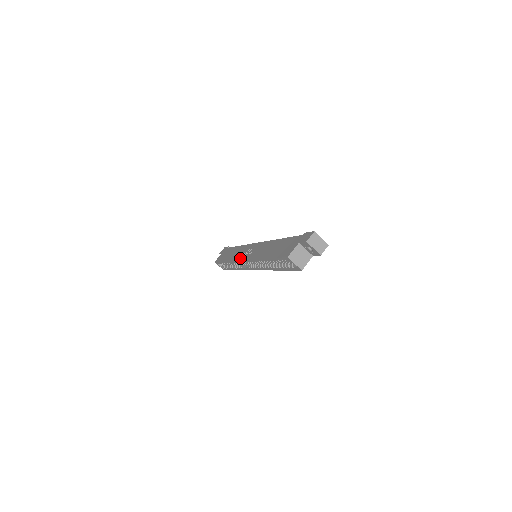
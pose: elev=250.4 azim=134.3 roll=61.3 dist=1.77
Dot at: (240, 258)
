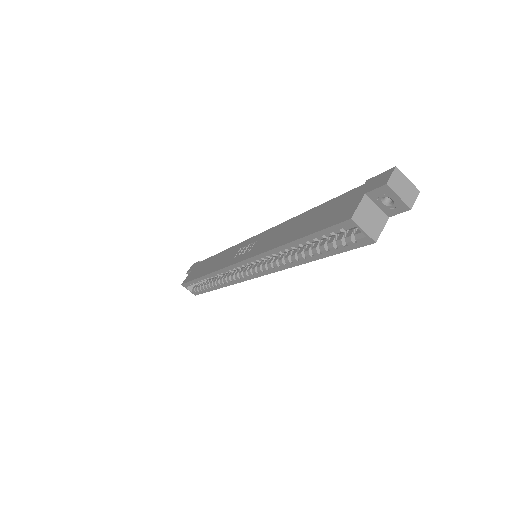
Dot at: (230, 262)
